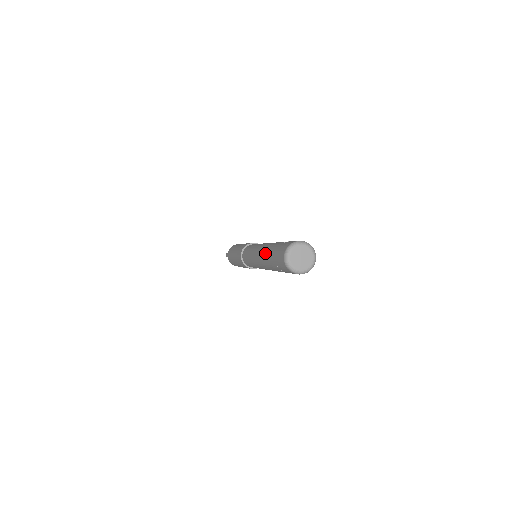
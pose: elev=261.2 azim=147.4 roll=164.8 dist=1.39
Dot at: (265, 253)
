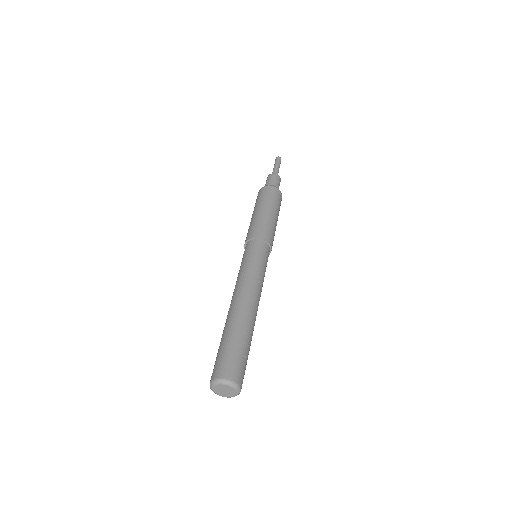
Dot at: occluded
